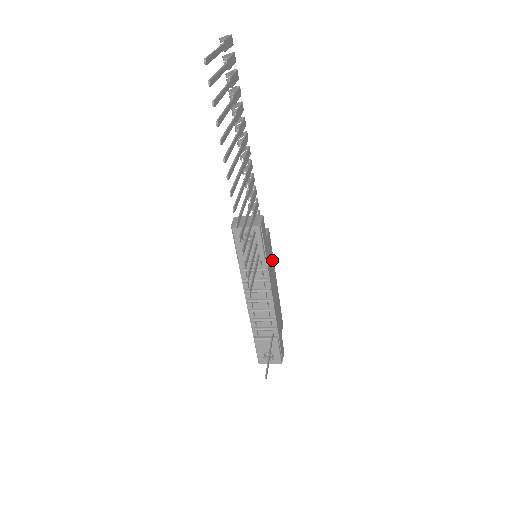
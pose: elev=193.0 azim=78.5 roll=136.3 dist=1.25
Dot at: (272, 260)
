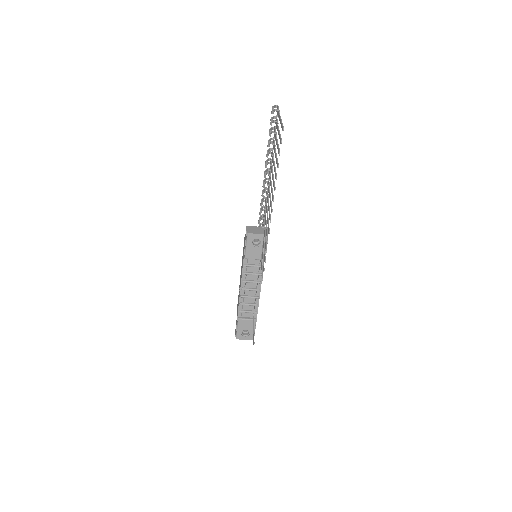
Dot at: occluded
